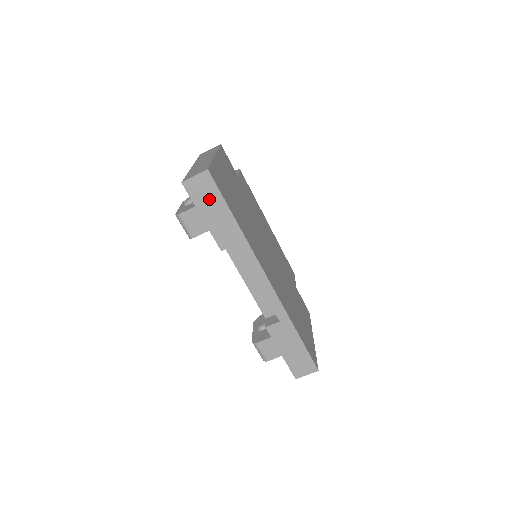
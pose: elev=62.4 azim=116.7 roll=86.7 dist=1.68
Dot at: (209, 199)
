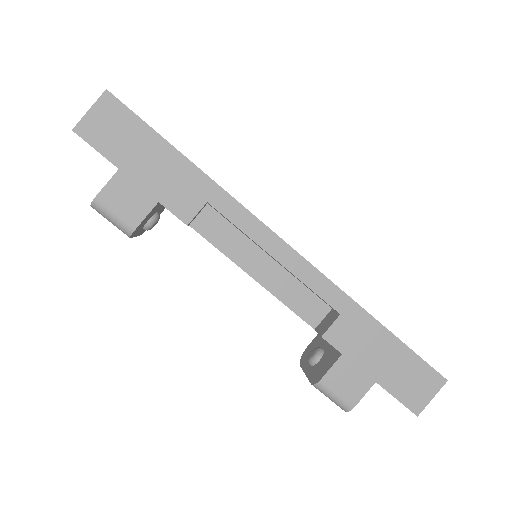
Dot at: (129, 140)
